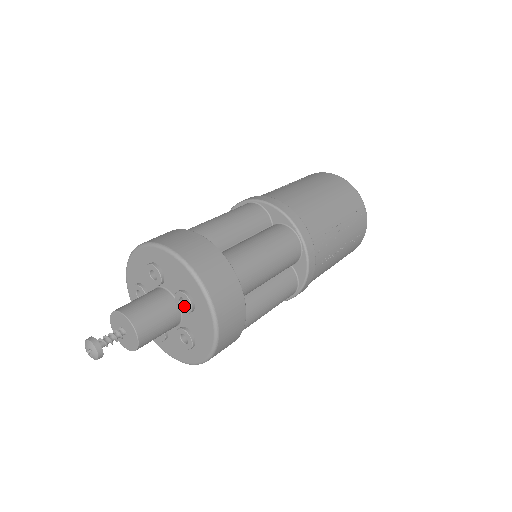
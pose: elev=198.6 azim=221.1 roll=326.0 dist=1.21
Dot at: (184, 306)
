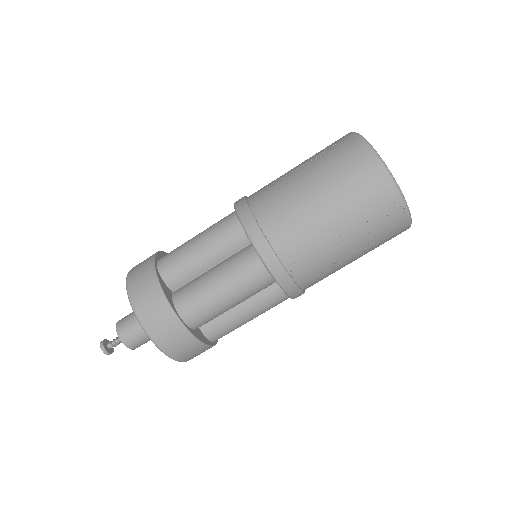
Dot at: occluded
